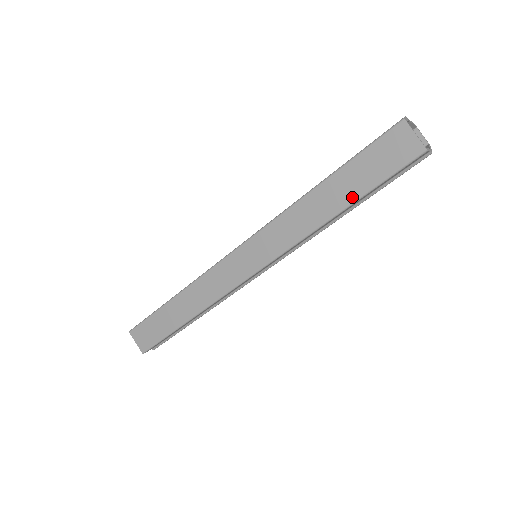
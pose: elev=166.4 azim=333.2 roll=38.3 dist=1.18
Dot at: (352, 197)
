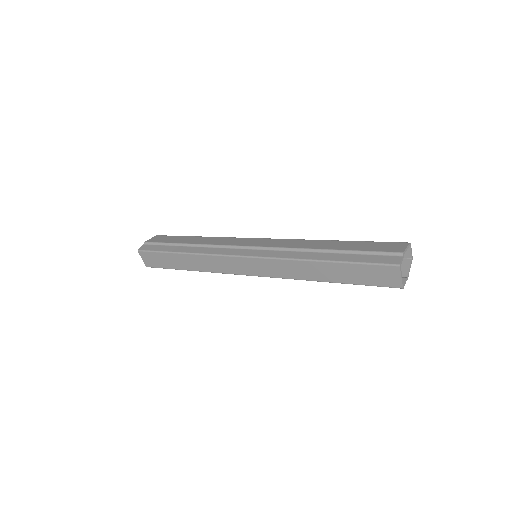
Dot at: (341, 280)
